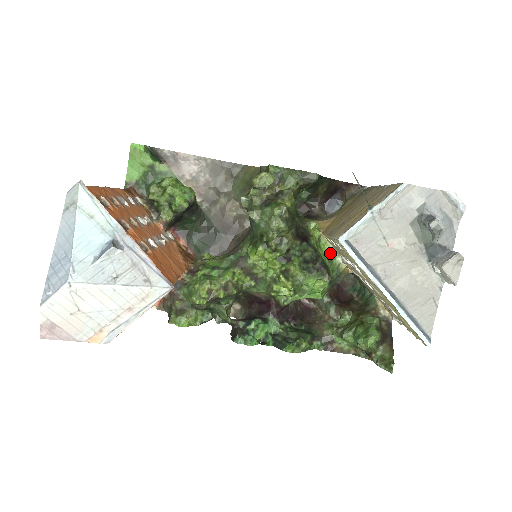
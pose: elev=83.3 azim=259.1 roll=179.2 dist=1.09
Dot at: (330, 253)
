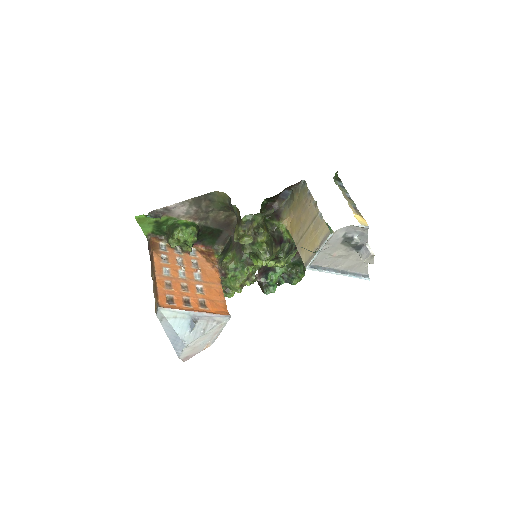
Dot at: occluded
